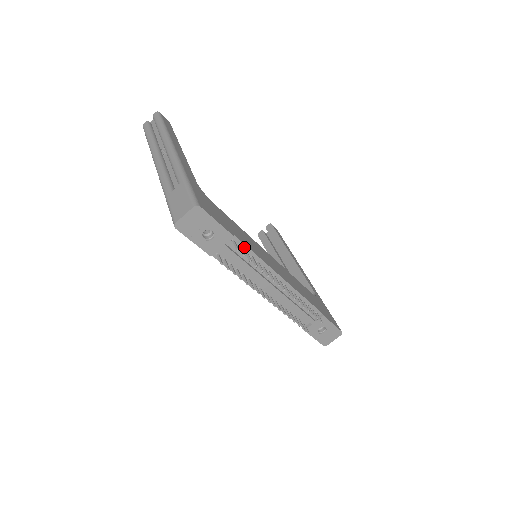
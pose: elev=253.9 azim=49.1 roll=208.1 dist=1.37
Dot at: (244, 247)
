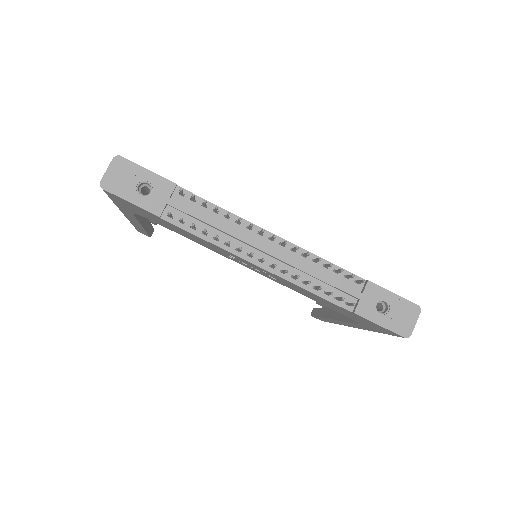
Dot at: (199, 200)
